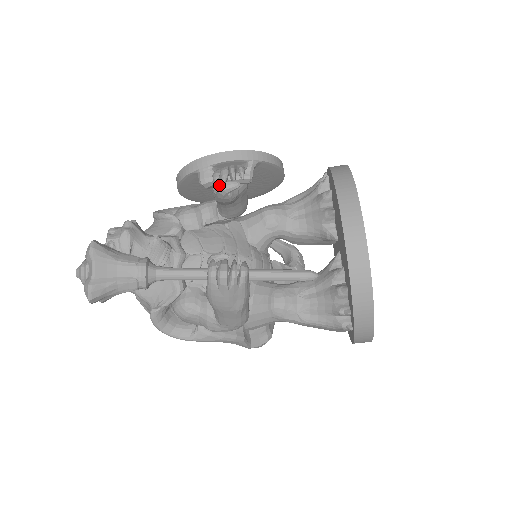
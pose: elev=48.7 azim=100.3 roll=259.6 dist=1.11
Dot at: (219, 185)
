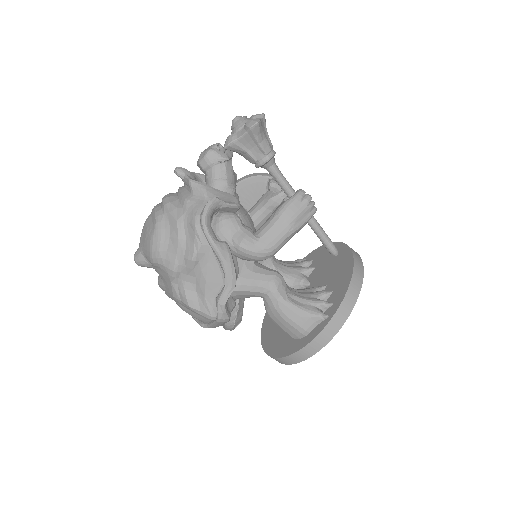
Dot at: occluded
